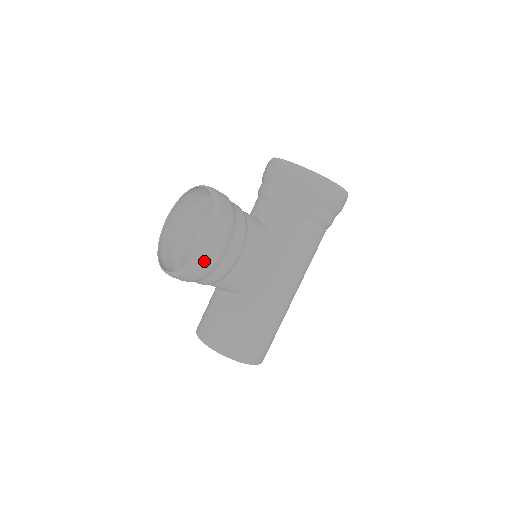
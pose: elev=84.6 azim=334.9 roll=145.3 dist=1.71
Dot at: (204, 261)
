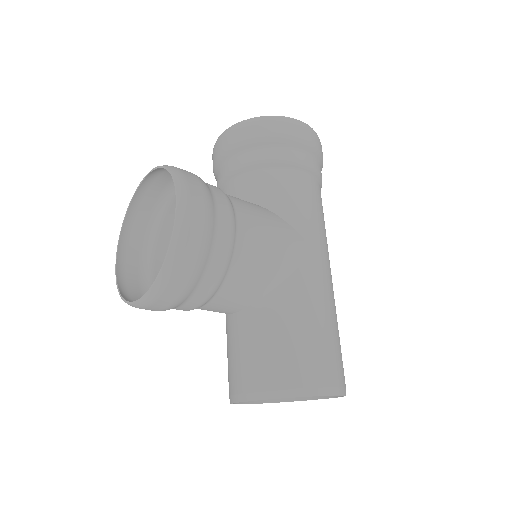
Dot at: (189, 235)
